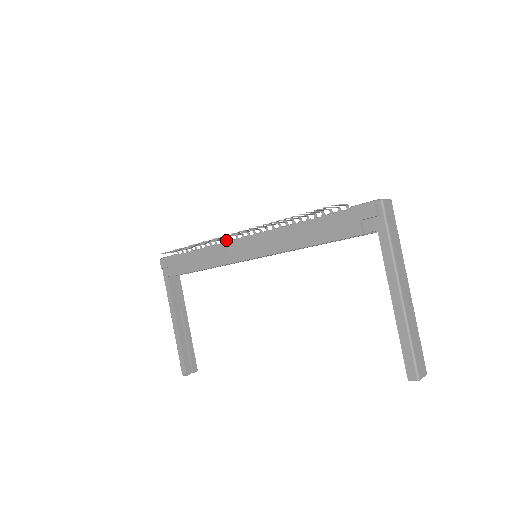
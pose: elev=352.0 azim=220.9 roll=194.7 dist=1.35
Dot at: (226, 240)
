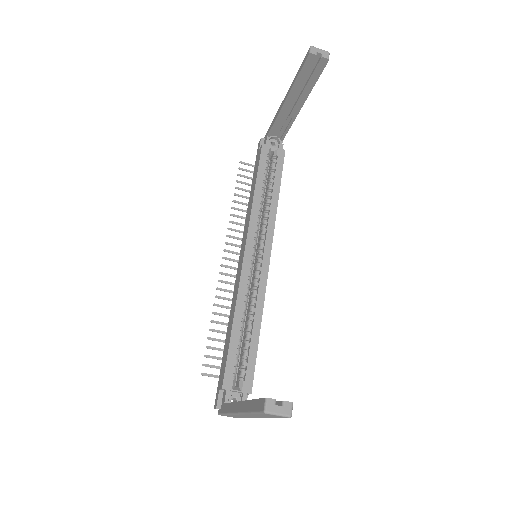
Dot at: occluded
